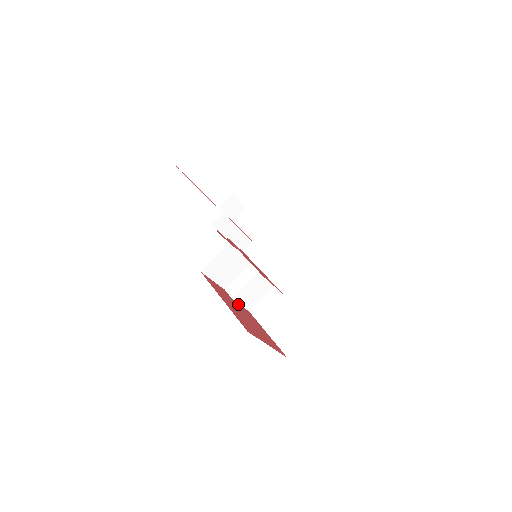
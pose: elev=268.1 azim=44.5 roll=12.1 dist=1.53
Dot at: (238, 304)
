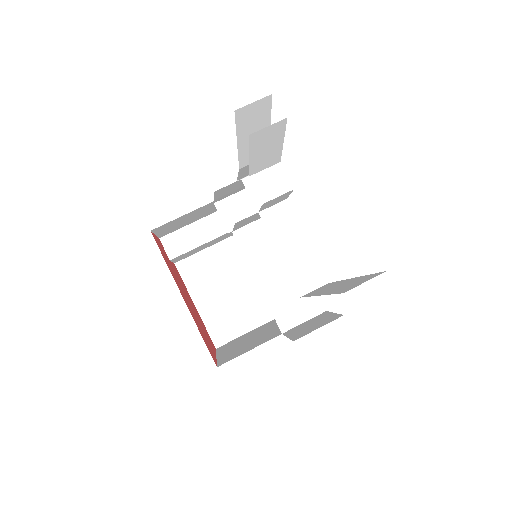
Dot at: (173, 265)
